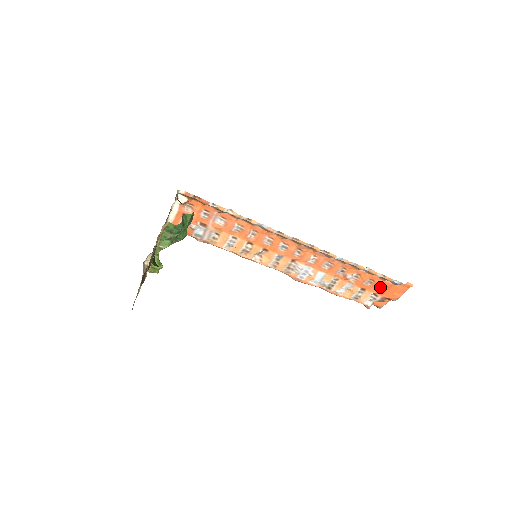
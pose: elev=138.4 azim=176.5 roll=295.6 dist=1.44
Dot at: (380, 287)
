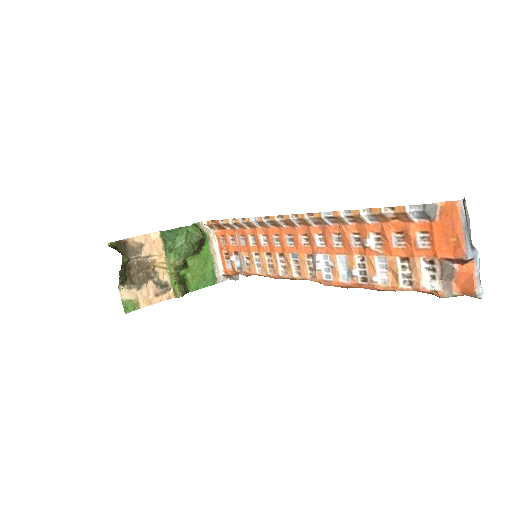
Dot at: (420, 240)
